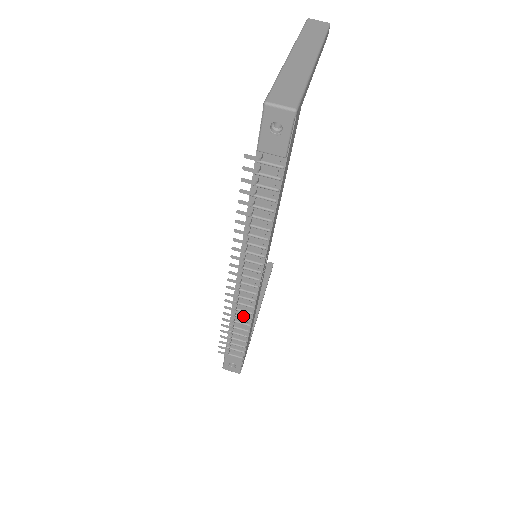
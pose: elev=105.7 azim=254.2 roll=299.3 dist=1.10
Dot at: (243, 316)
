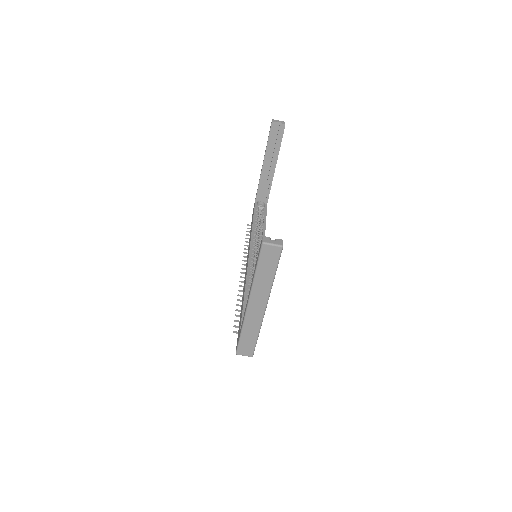
Dot at: occluded
